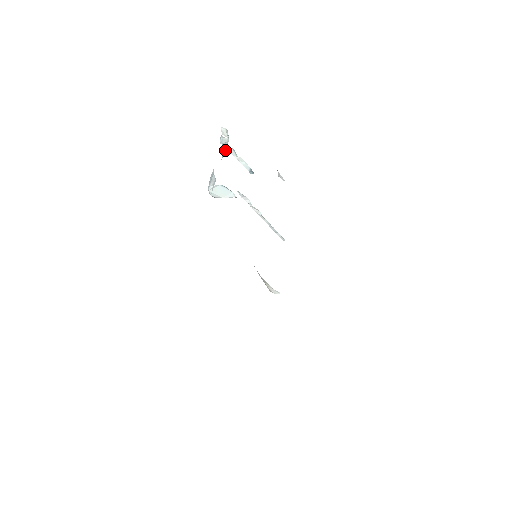
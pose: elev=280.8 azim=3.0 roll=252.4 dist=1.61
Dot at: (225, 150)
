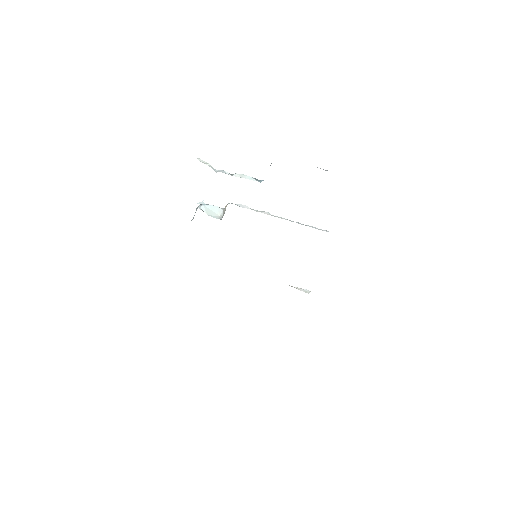
Dot at: occluded
